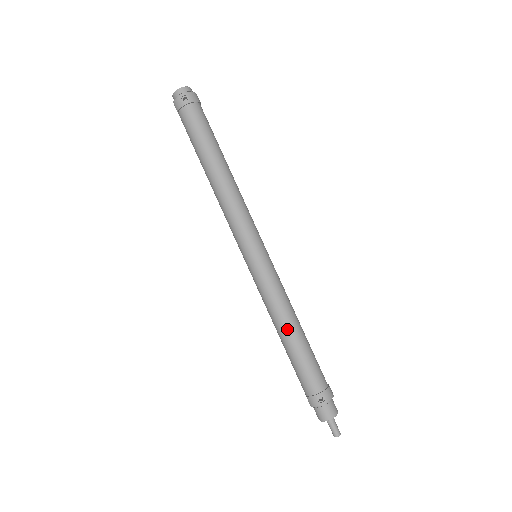
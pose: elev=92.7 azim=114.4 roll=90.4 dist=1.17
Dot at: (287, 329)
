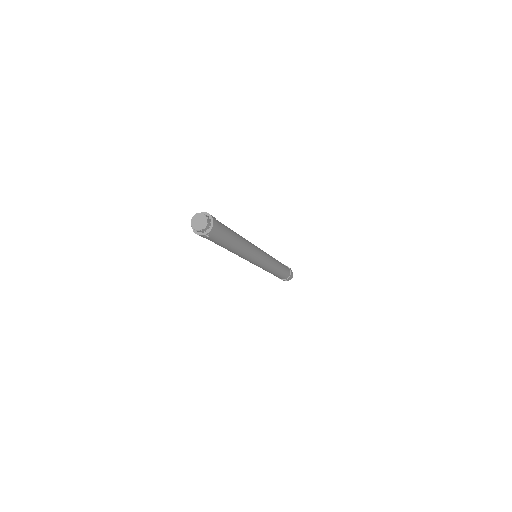
Dot at: (273, 273)
